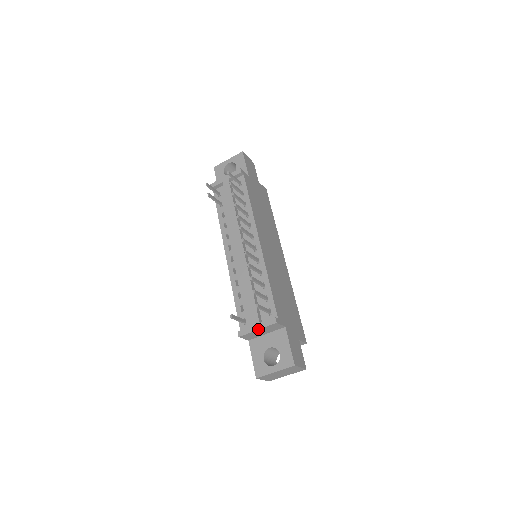
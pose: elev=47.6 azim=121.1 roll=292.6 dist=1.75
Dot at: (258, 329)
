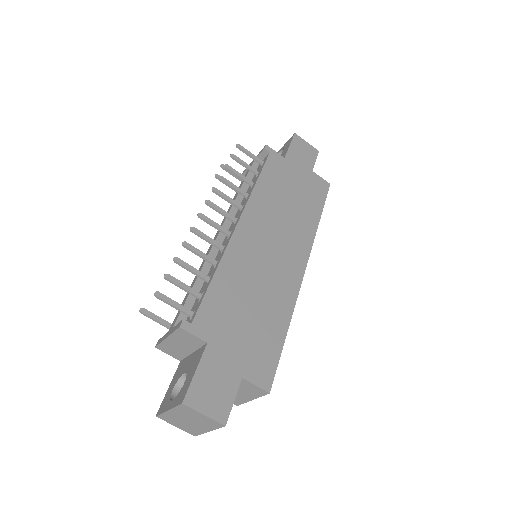
Dot at: (167, 336)
